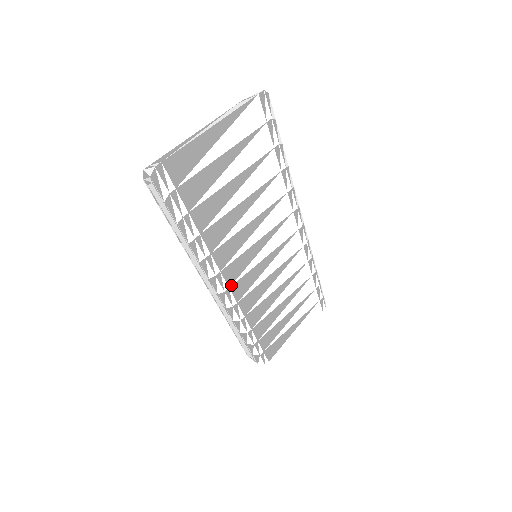
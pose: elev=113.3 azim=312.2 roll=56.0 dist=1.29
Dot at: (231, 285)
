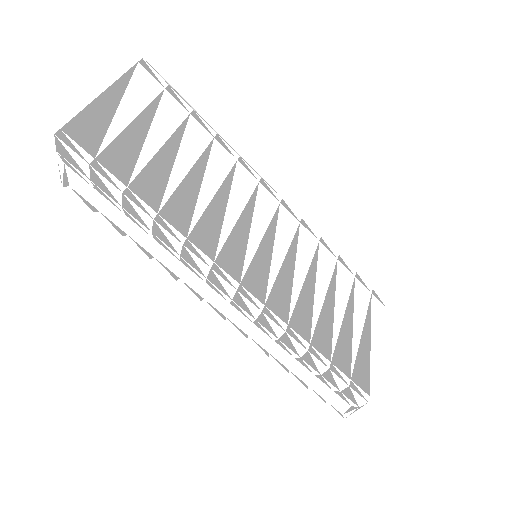
Dot at: (240, 280)
